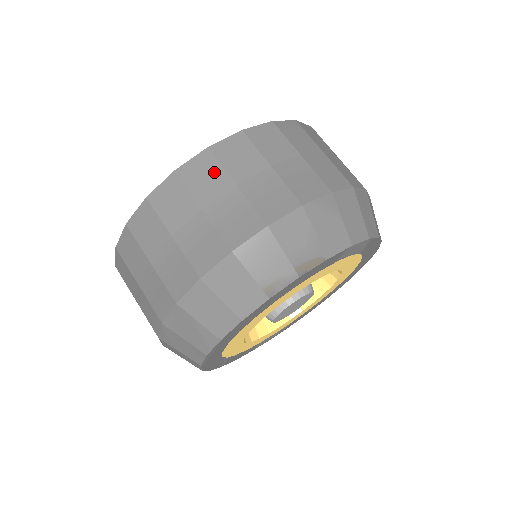
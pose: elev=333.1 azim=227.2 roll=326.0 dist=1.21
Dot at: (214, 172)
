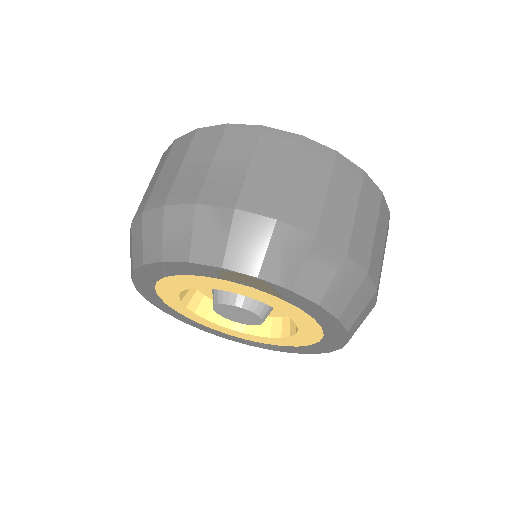
Dot at: (183, 149)
